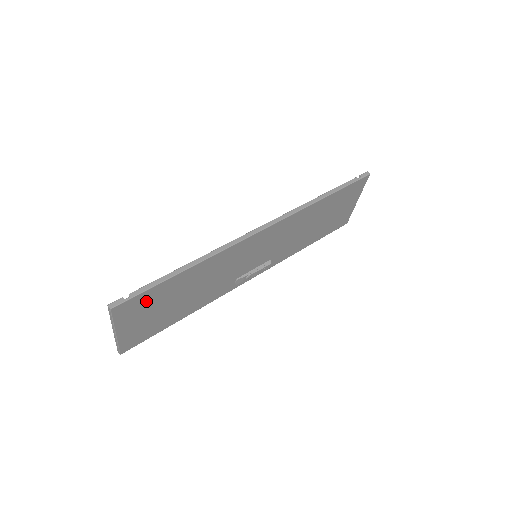
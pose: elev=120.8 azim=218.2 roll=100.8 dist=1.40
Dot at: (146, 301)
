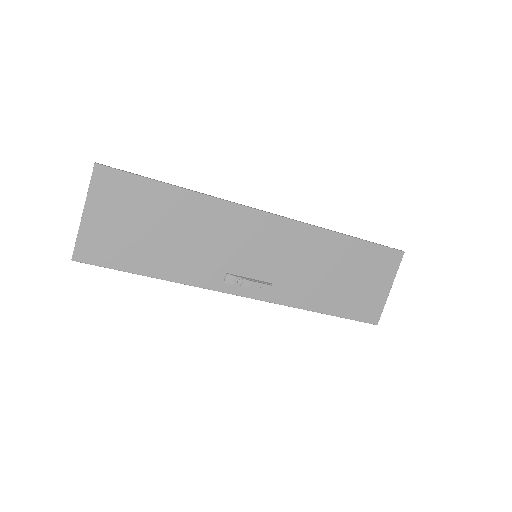
Dot at: (128, 193)
